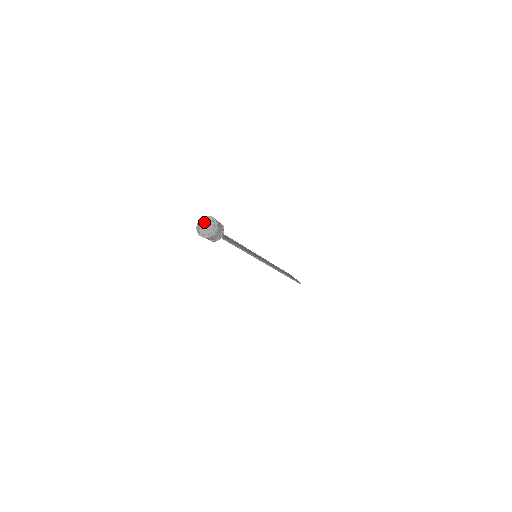
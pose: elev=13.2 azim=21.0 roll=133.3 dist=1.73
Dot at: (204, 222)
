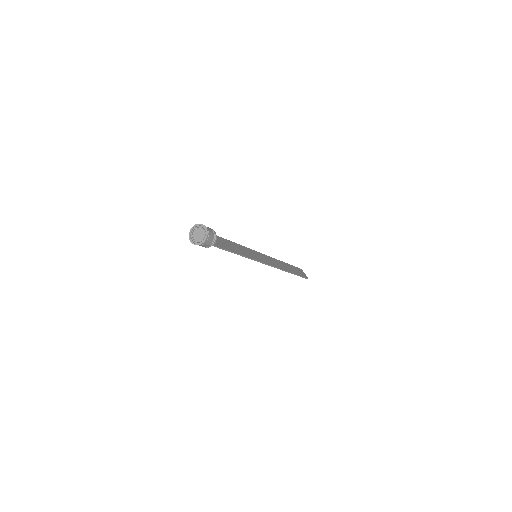
Dot at: (197, 229)
